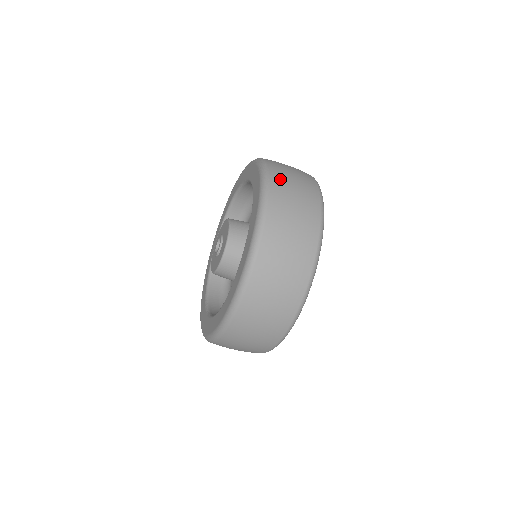
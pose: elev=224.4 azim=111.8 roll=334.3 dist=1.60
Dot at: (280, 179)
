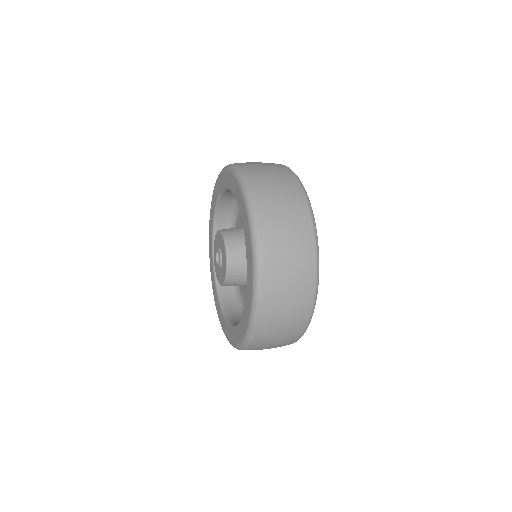
Dot at: (260, 345)
